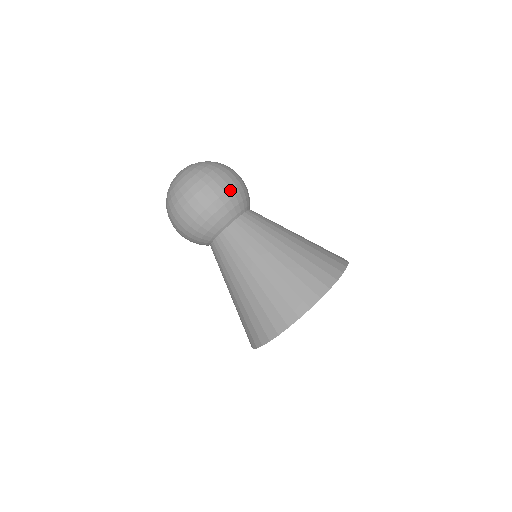
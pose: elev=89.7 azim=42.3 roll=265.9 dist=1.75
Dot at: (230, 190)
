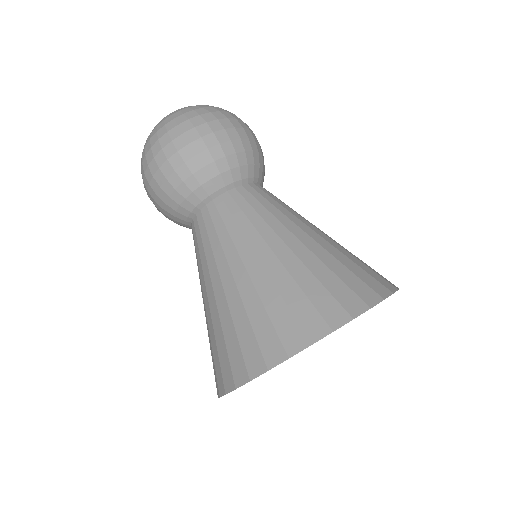
Dot at: (247, 140)
